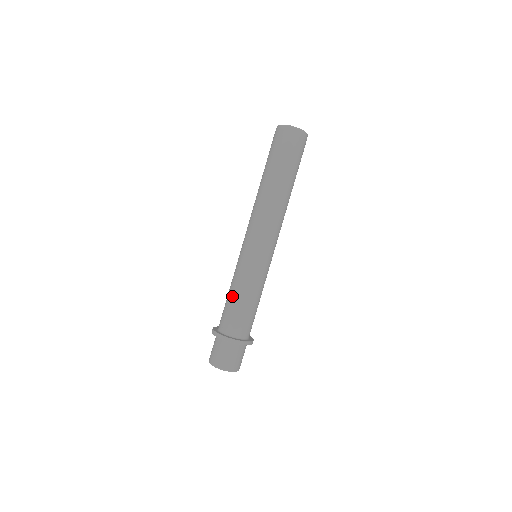
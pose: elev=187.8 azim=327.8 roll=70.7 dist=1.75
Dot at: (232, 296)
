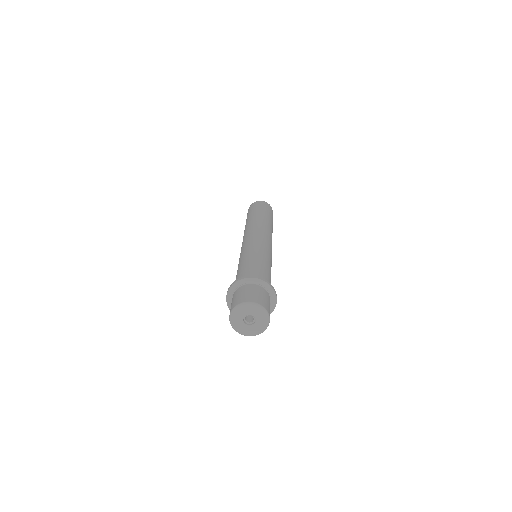
Dot at: (238, 268)
